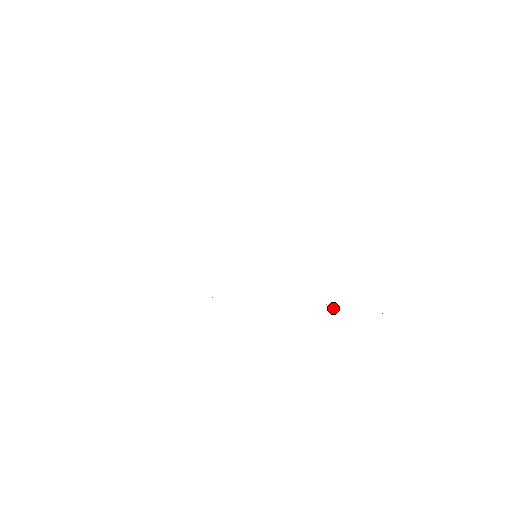
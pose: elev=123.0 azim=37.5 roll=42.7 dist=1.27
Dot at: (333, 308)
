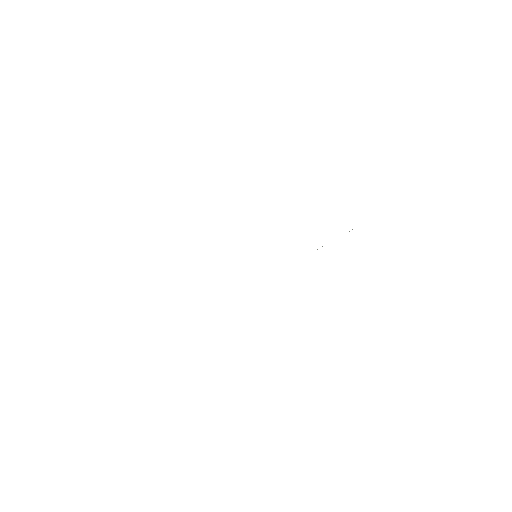
Dot at: occluded
